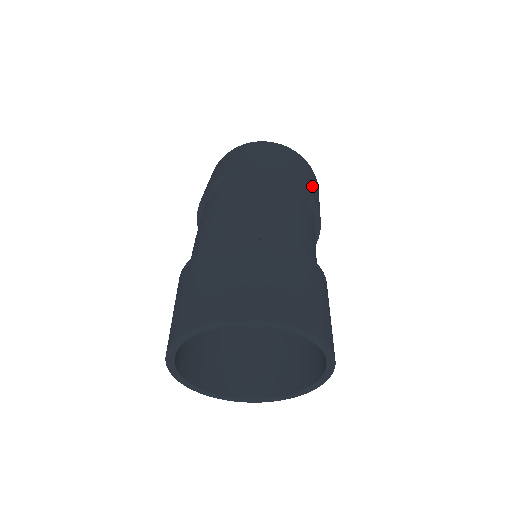
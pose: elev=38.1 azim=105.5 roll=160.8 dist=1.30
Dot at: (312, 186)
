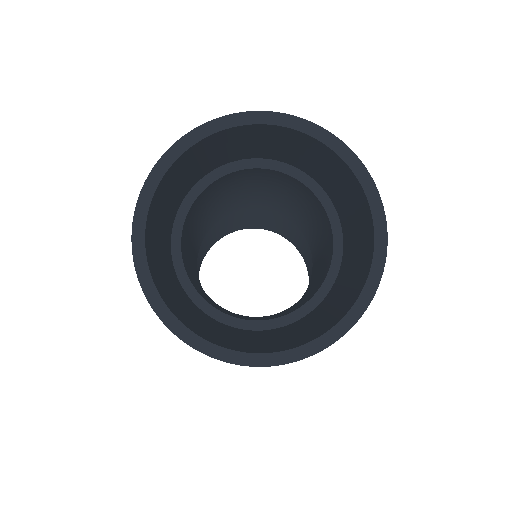
Dot at: occluded
